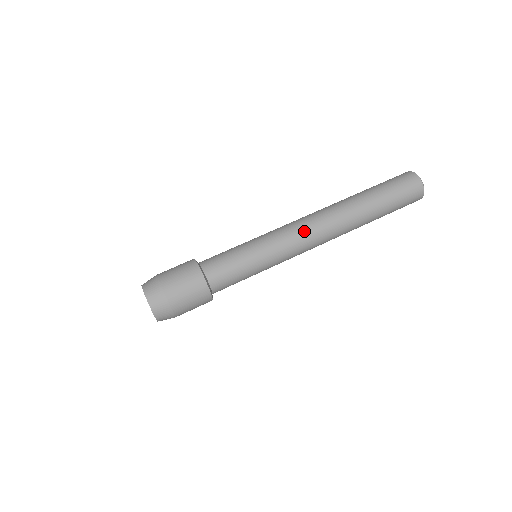
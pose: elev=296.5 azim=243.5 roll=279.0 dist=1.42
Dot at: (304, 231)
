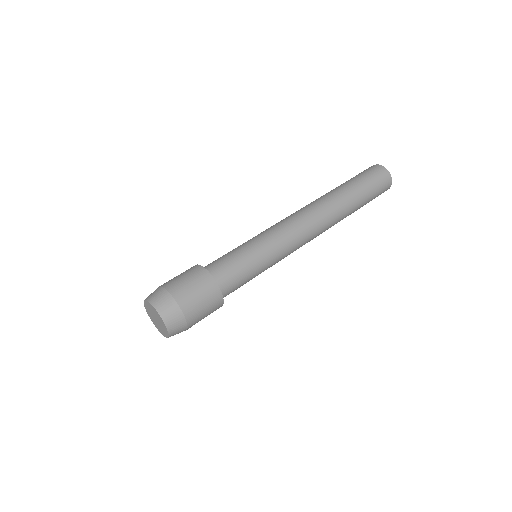
Dot at: (296, 221)
